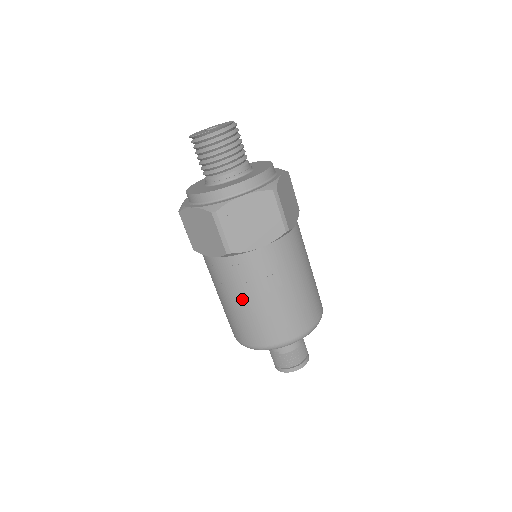
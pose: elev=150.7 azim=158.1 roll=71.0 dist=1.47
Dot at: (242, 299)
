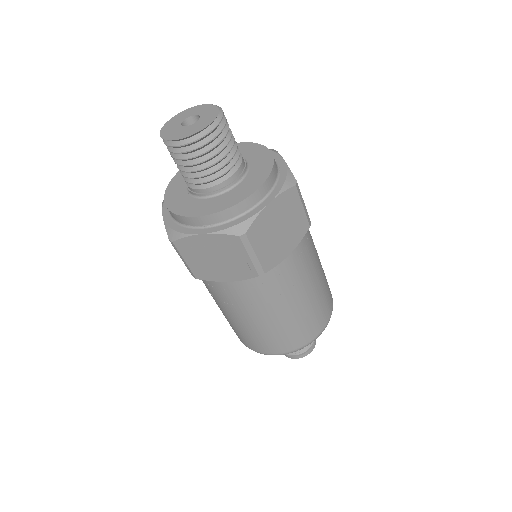
Dot at: (220, 308)
